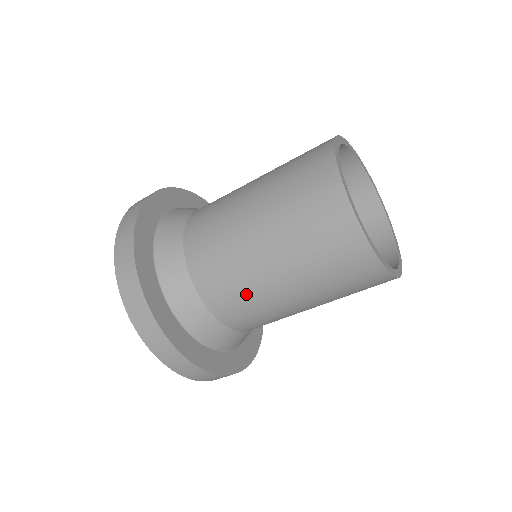
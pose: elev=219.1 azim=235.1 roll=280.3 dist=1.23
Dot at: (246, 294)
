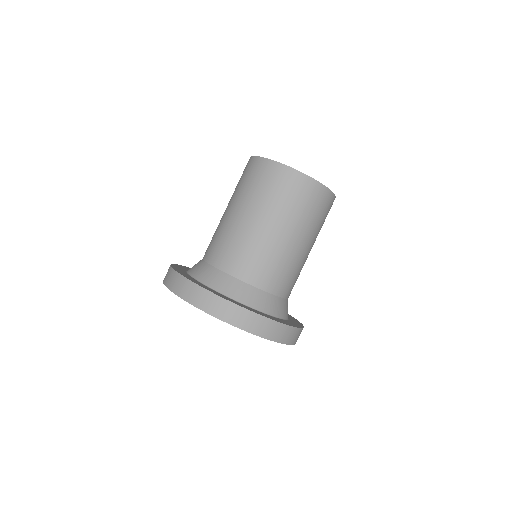
Dot at: (219, 234)
